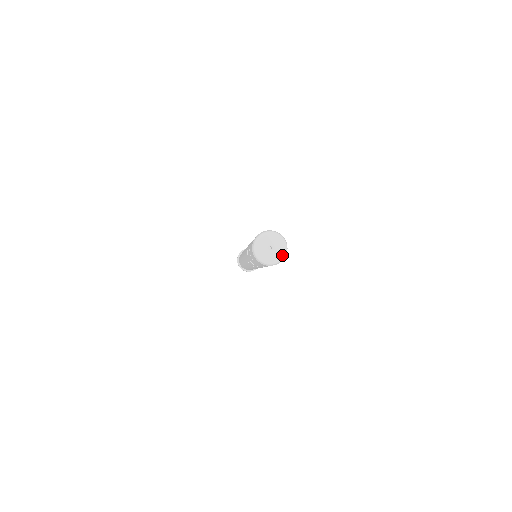
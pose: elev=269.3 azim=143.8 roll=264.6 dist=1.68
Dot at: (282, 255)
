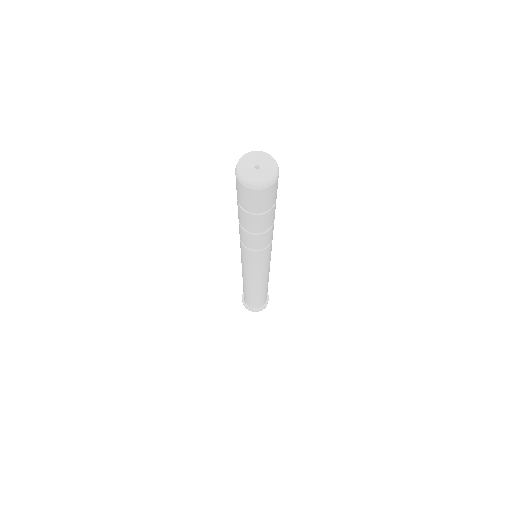
Dot at: (273, 161)
